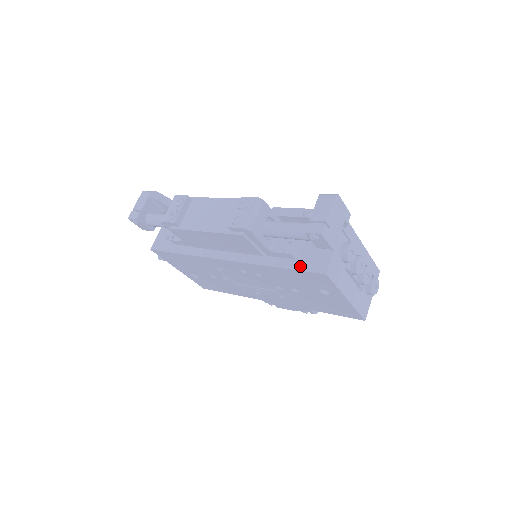
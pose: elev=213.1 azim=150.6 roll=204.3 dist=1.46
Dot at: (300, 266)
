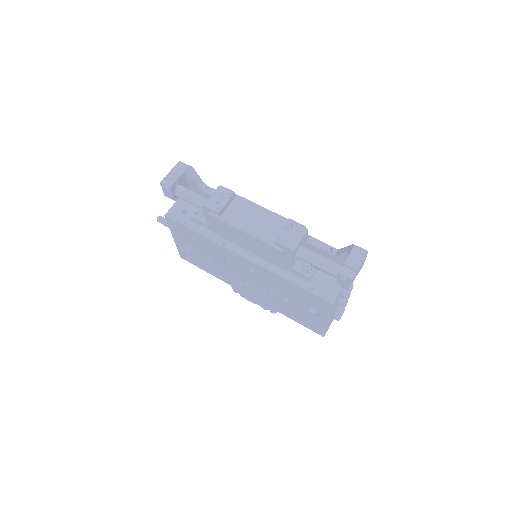
Dot at: (313, 289)
